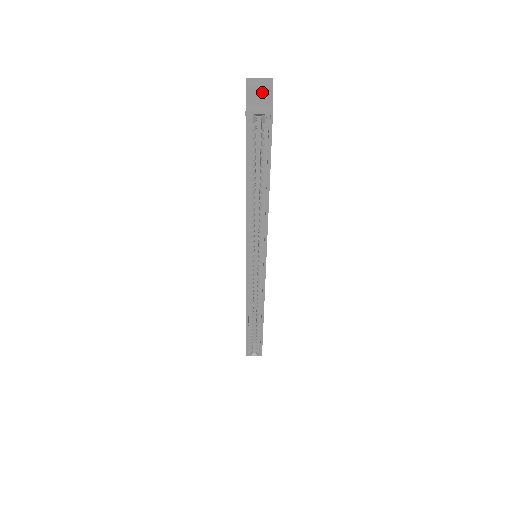
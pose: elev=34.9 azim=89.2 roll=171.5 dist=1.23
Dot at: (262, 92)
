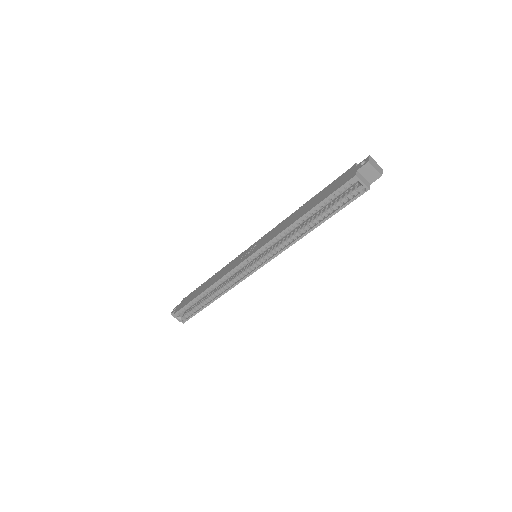
Dot at: (373, 173)
